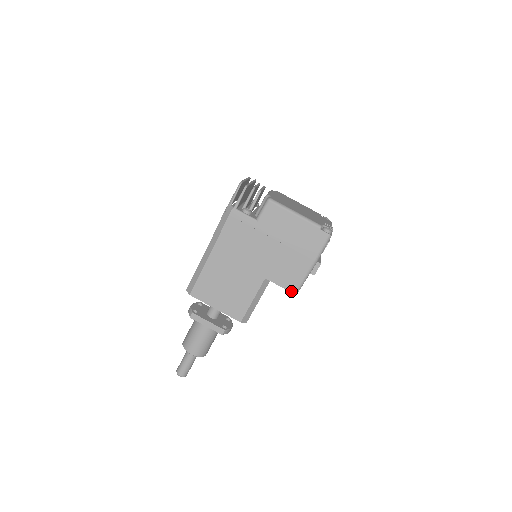
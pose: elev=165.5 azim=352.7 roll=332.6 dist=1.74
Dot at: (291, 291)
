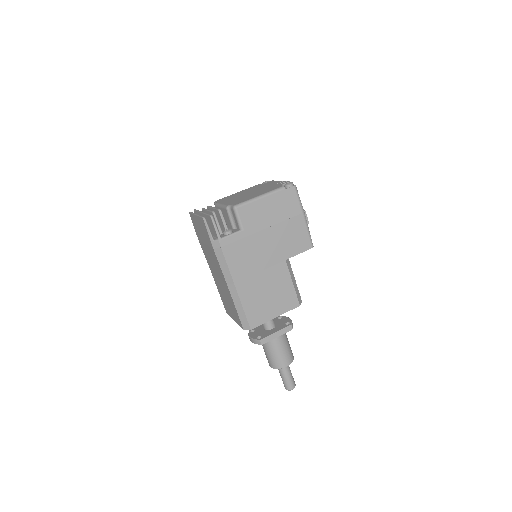
Dot at: occluded
